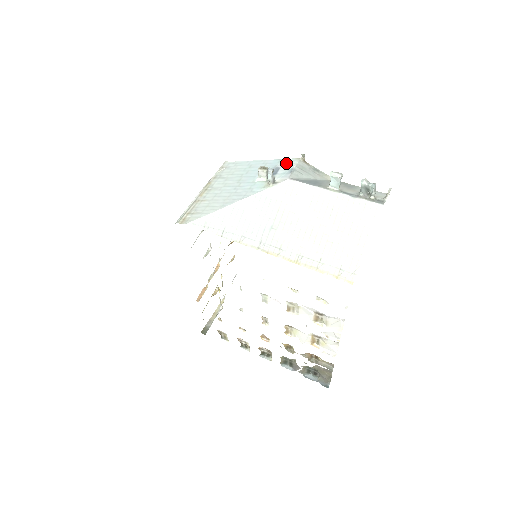
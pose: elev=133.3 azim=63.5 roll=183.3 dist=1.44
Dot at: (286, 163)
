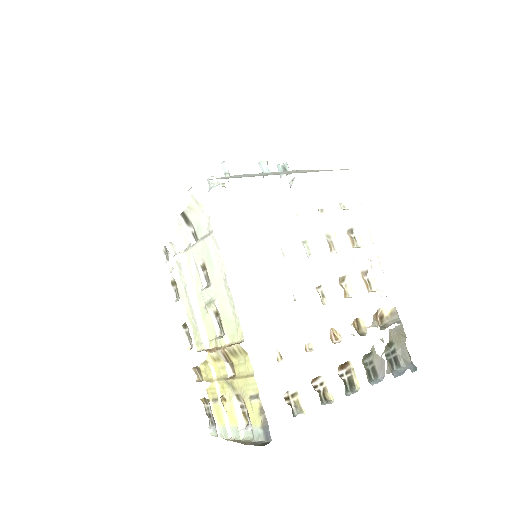
Dot at: occluded
